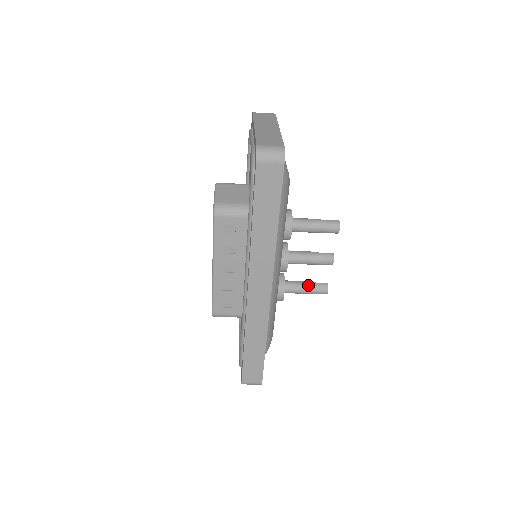
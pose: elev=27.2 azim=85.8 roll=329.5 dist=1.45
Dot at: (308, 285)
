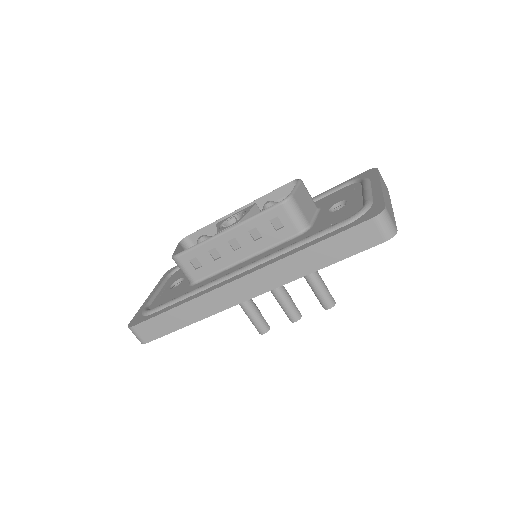
Dot at: (258, 314)
